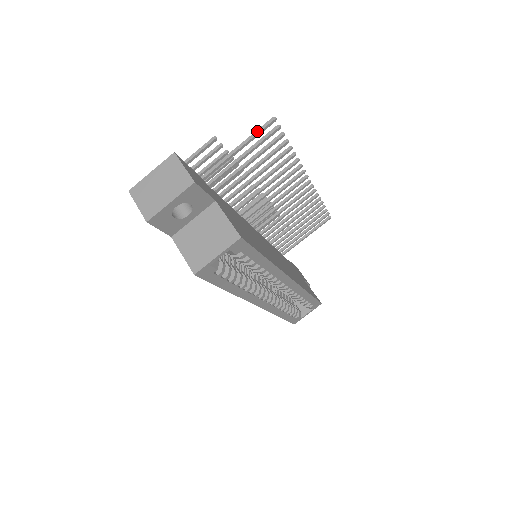
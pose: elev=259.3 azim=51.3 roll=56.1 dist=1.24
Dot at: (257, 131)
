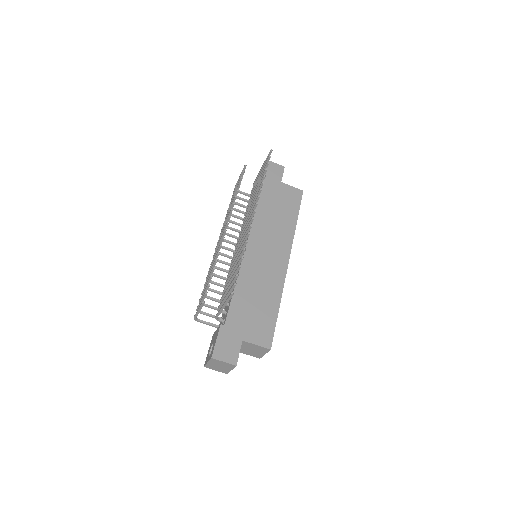
Dot at: (228, 300)
